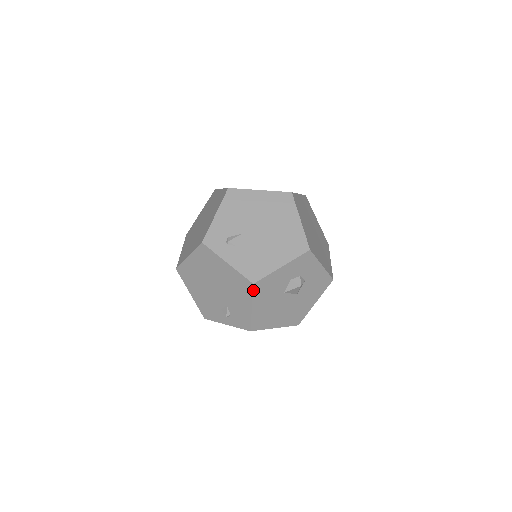
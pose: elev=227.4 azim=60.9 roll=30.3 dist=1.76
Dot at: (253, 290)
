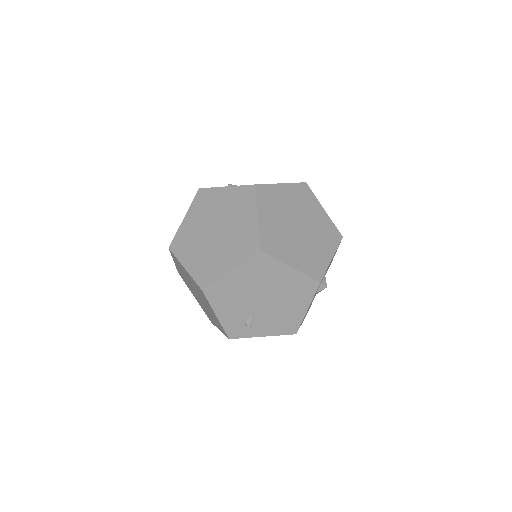
Dot at: occluded
